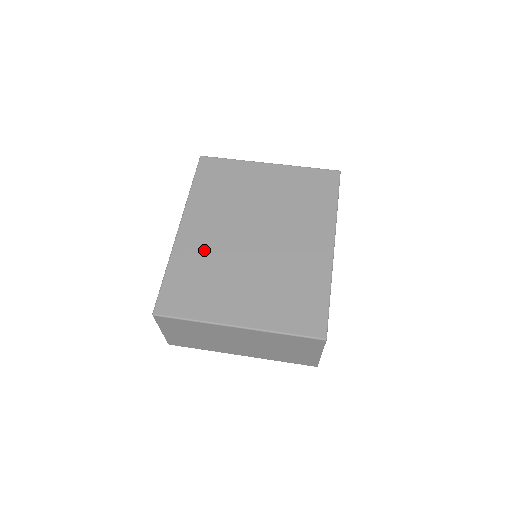
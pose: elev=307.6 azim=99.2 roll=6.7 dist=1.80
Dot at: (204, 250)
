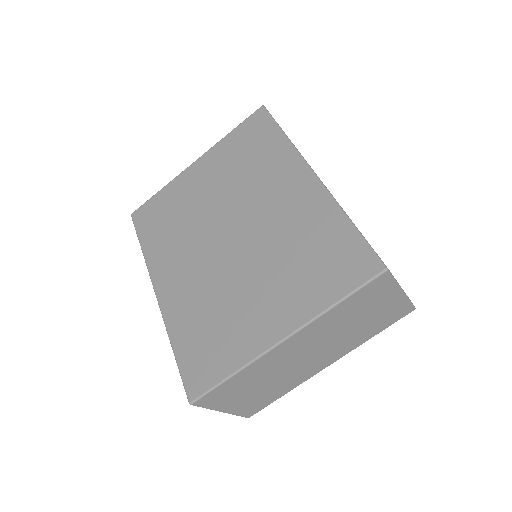
Dot at: (193, 294)
